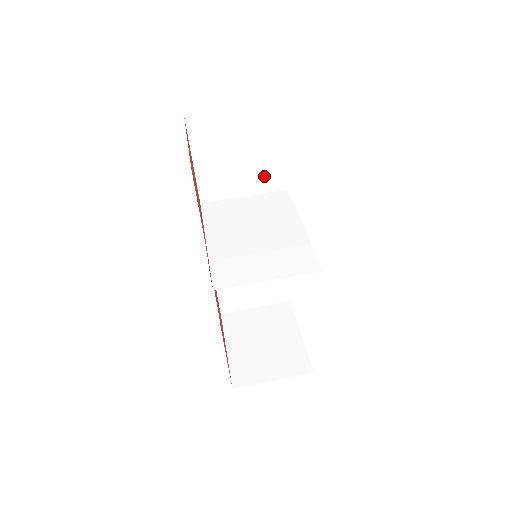
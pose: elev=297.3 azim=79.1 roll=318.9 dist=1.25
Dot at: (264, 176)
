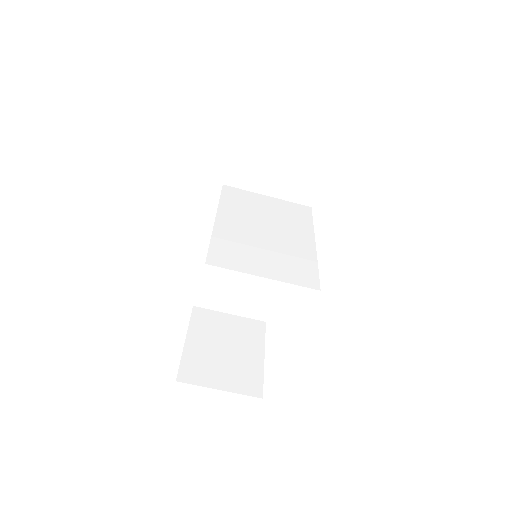
Dot at: (295, 184)
